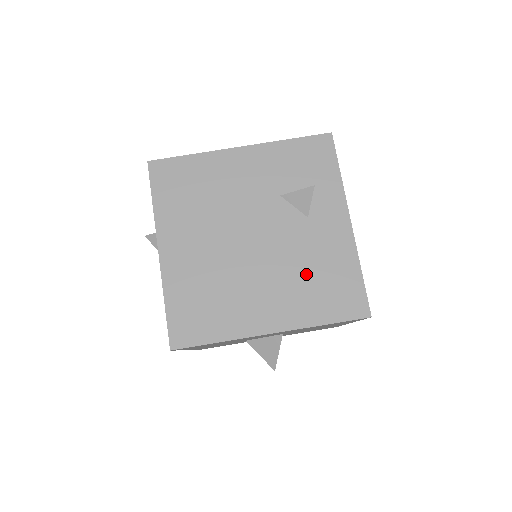
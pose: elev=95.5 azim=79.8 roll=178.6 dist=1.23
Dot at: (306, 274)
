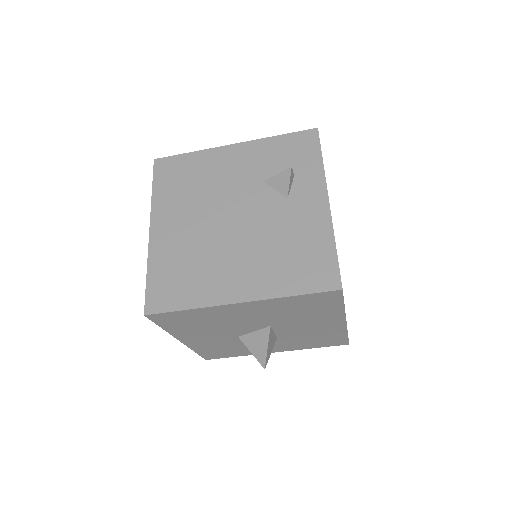
Dot at: (280, 249)
